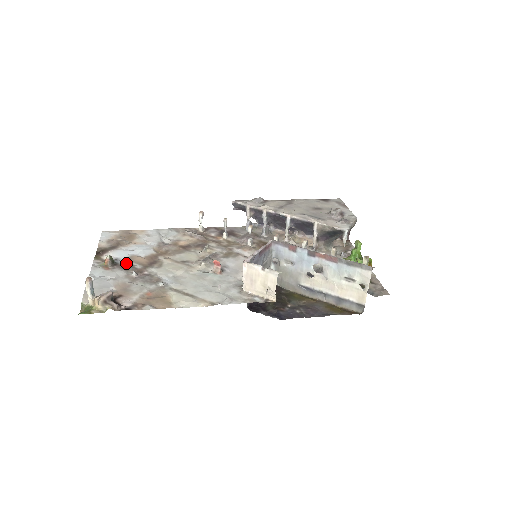
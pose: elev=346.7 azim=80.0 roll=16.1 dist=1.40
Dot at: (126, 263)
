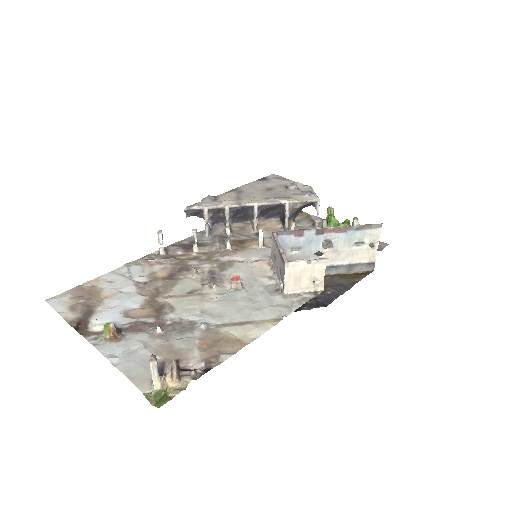
Dot at: (130, 323)
